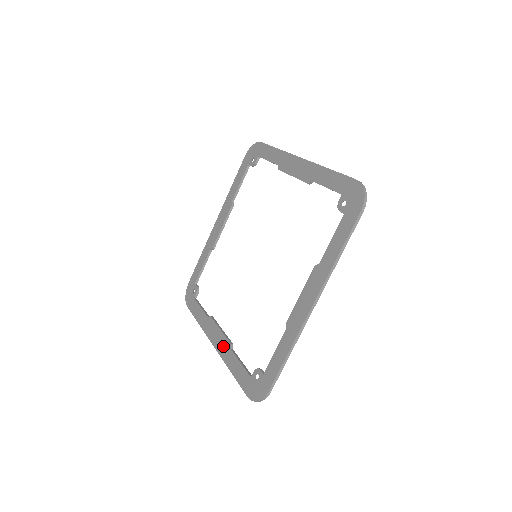
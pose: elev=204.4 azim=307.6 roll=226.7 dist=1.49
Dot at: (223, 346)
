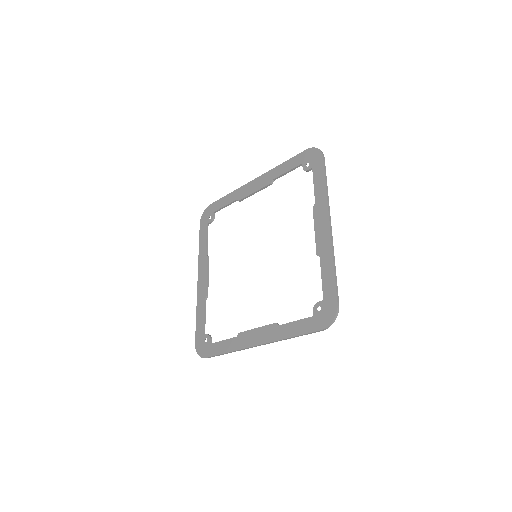
Dot at: (202, 291)
